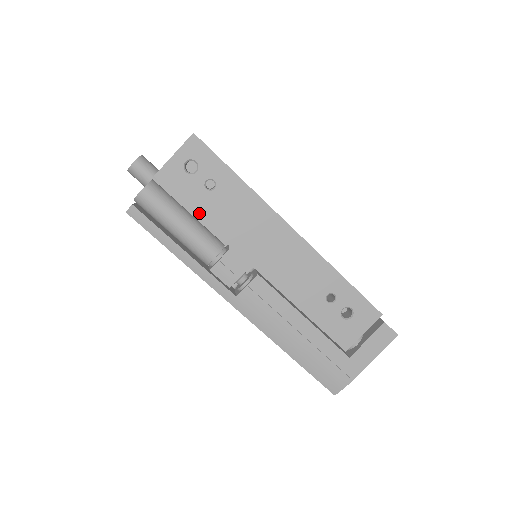
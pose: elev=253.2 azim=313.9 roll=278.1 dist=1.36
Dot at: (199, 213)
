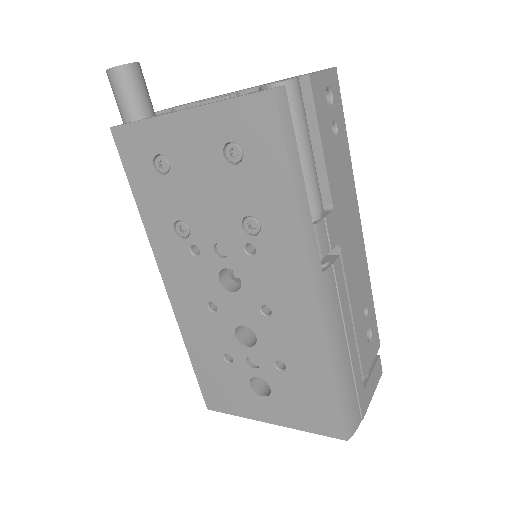
Dot at: (325, 150)
